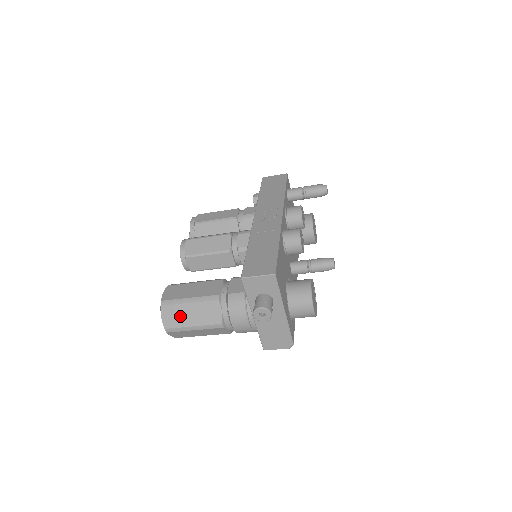
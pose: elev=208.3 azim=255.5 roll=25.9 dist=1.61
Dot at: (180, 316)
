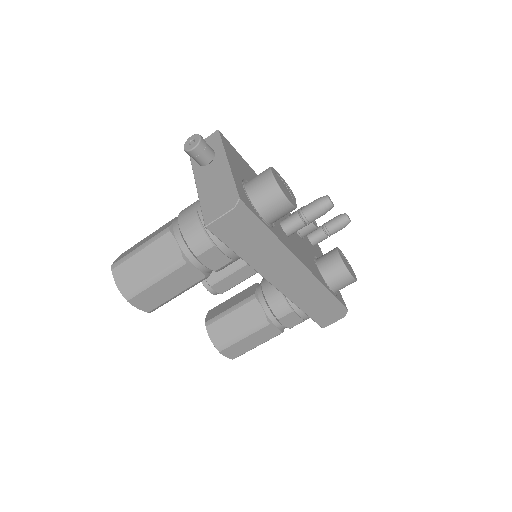
Dot at: (133, 248)
